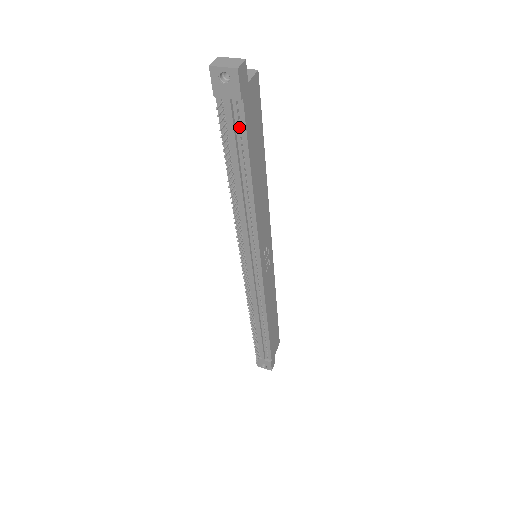
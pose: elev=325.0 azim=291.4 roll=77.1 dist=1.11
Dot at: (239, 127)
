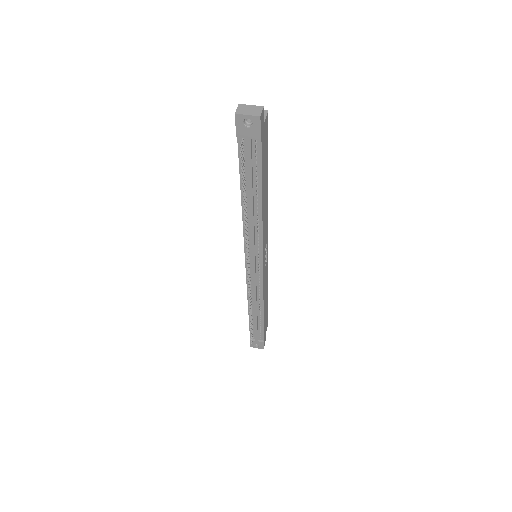
Dot at: (255, 159)
